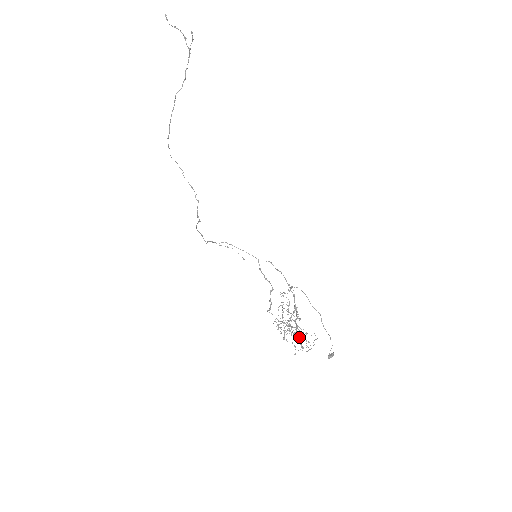
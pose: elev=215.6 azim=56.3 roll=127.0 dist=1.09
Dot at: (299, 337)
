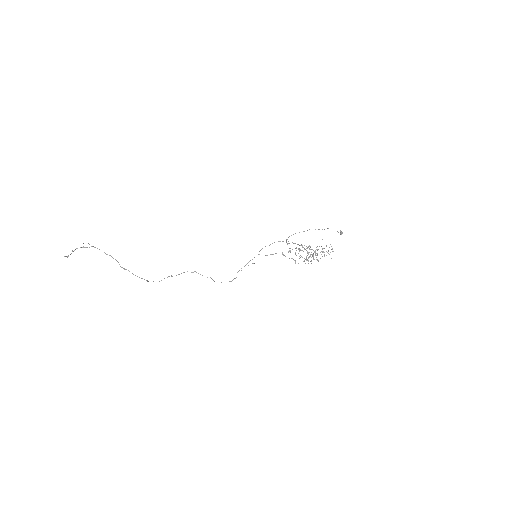
Dot at: occluded
